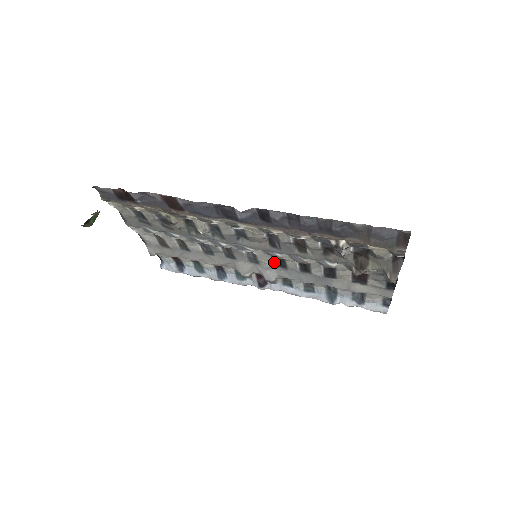
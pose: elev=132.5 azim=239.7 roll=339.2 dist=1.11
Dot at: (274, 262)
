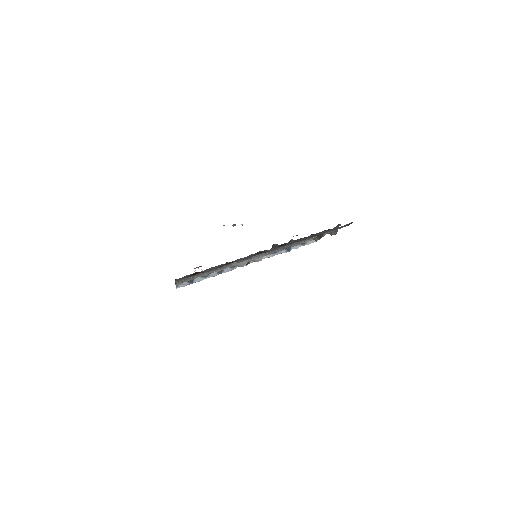
Dot at: occluded
